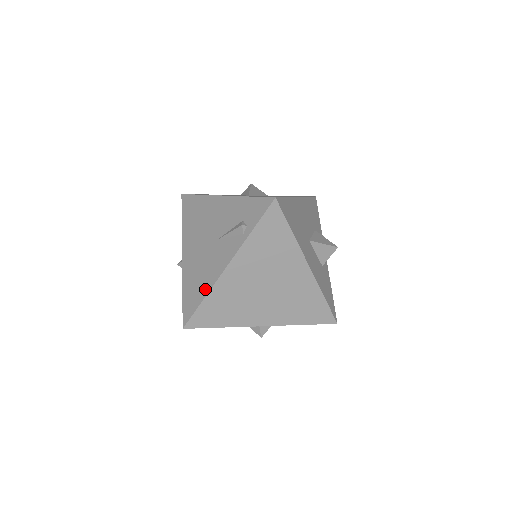
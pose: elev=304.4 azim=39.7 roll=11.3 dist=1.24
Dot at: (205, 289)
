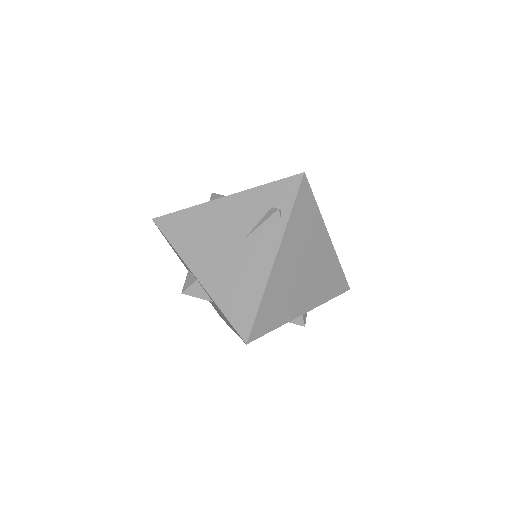
Dot at: (257, 291)
